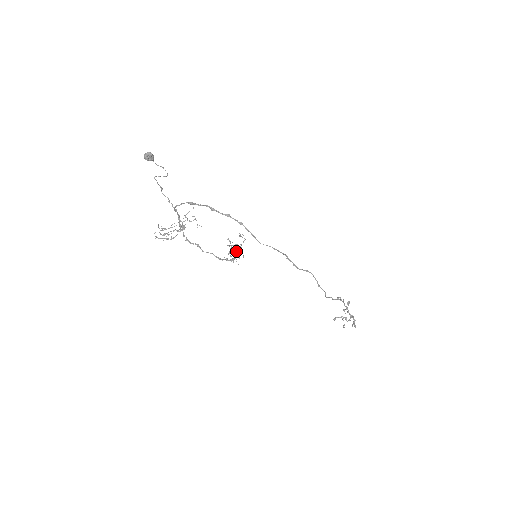
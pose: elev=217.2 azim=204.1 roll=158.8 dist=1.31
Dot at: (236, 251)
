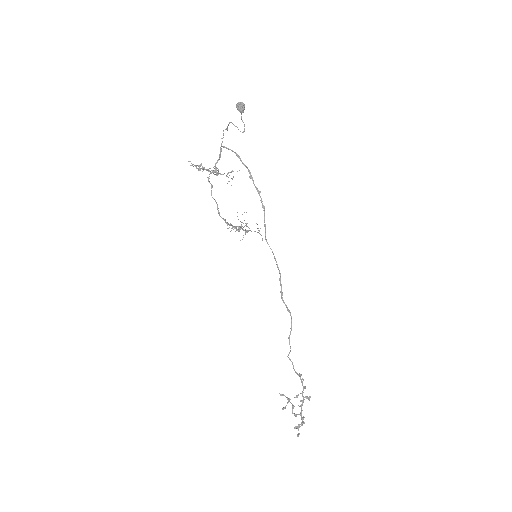
Dot at: (240, 226)
